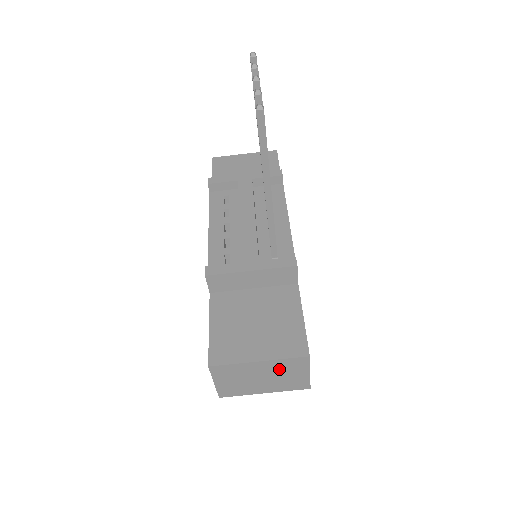
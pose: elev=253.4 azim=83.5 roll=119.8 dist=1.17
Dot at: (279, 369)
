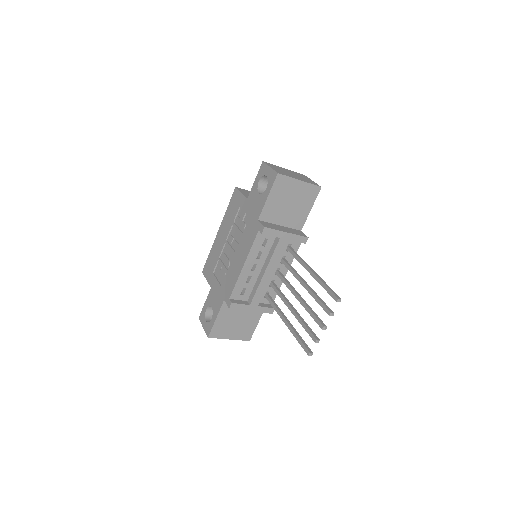
Dot at: occluded
